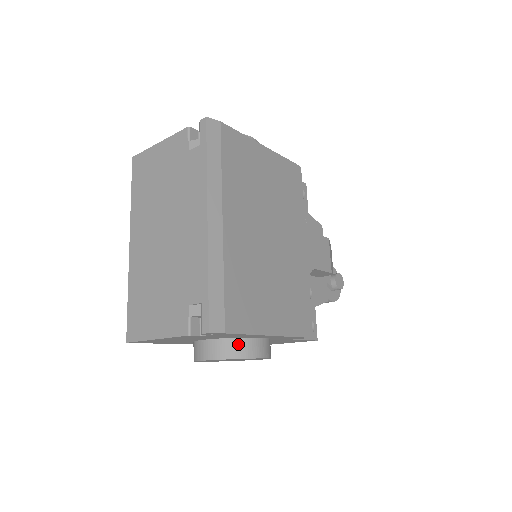
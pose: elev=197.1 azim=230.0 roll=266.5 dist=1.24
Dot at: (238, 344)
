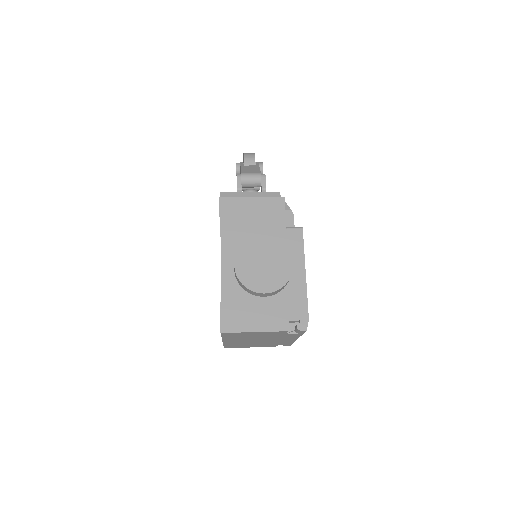
Dot at: occluded
